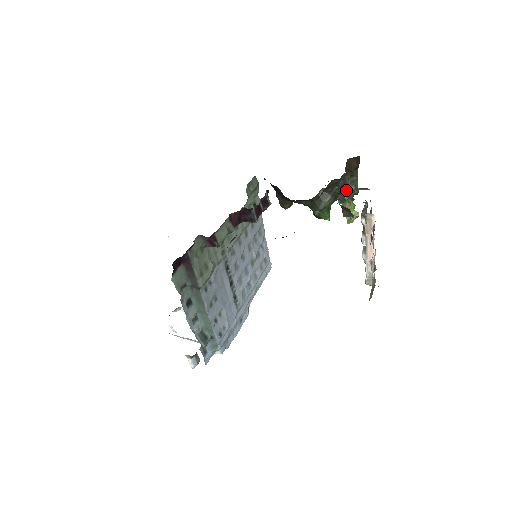
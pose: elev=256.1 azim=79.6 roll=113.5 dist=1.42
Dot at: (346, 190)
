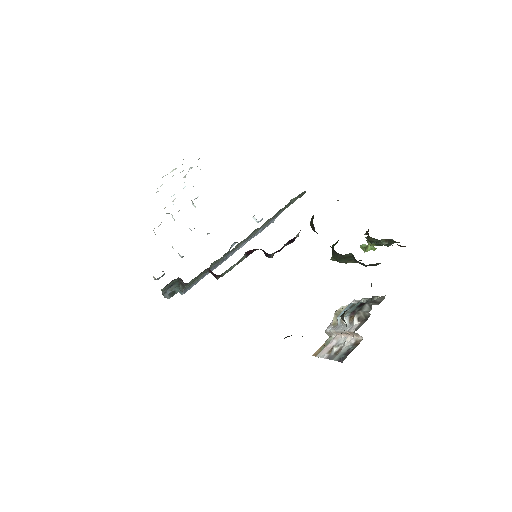
Dot at: (379, 241)
